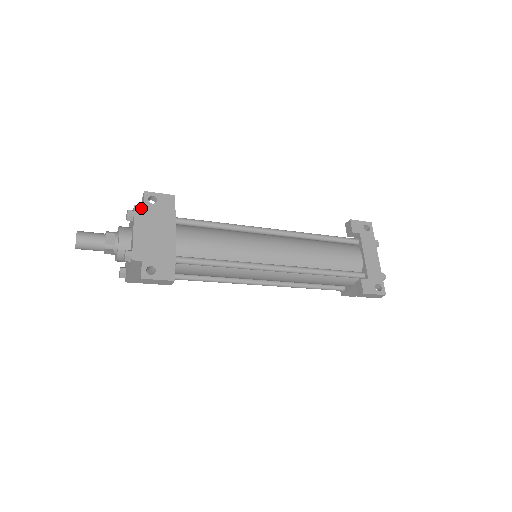
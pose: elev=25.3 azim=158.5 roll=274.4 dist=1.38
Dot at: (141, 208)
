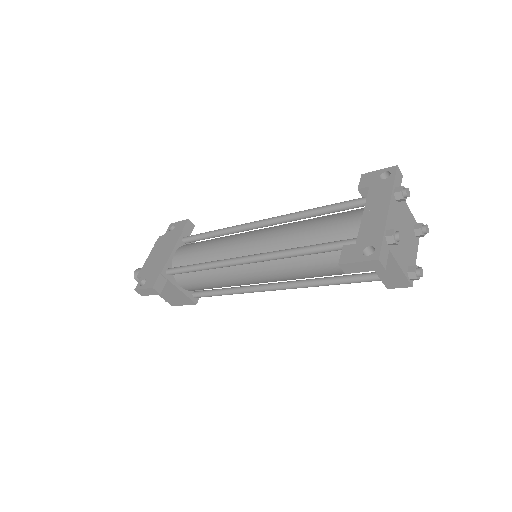
Dot at: (162, 237)
